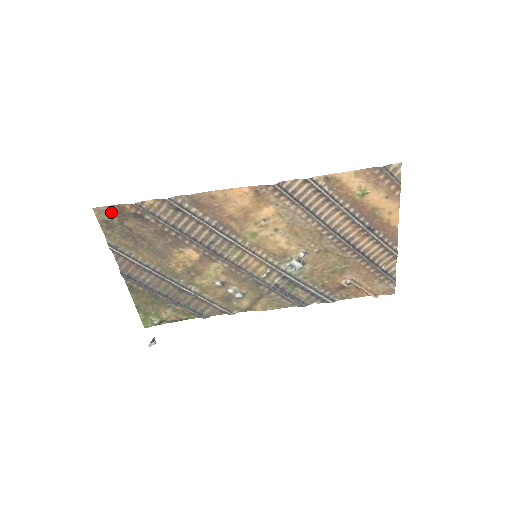
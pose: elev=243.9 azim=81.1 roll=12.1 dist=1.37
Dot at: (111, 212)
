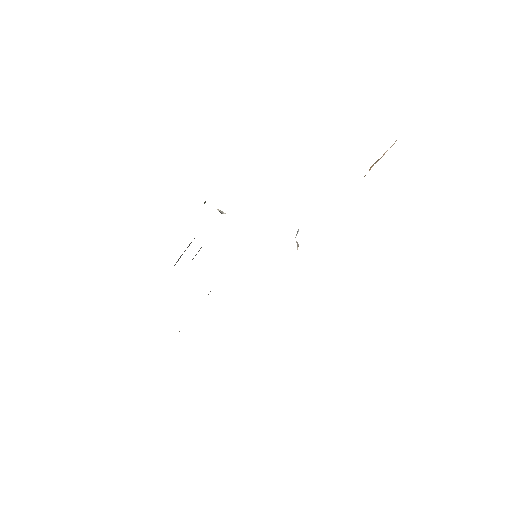
Dot at: occluded
